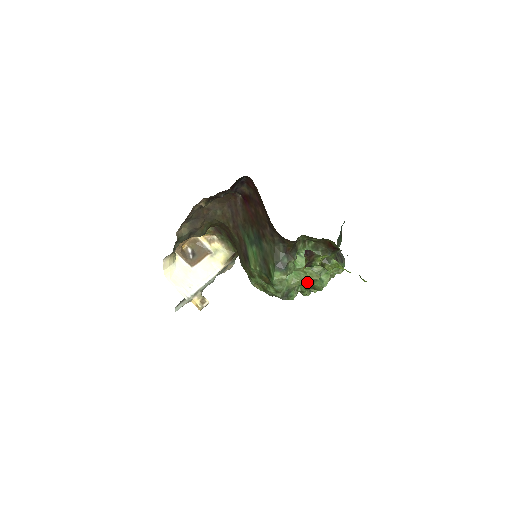
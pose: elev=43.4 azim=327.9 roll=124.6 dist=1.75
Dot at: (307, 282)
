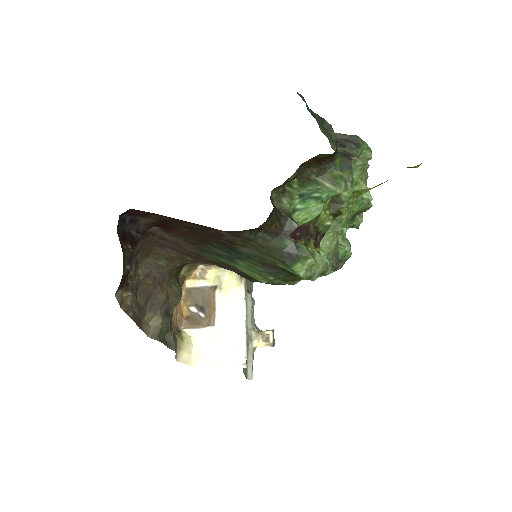
Dot at: (344, 222)
